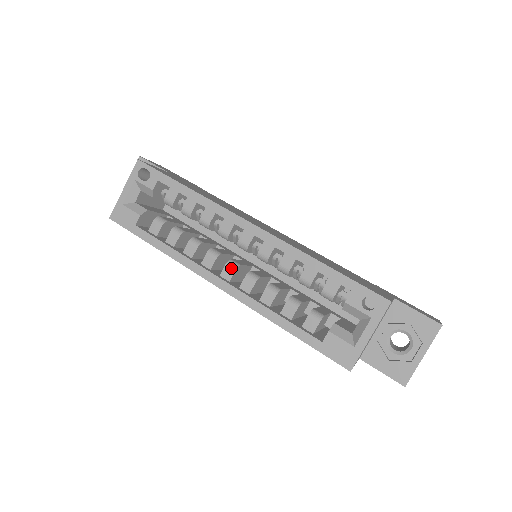
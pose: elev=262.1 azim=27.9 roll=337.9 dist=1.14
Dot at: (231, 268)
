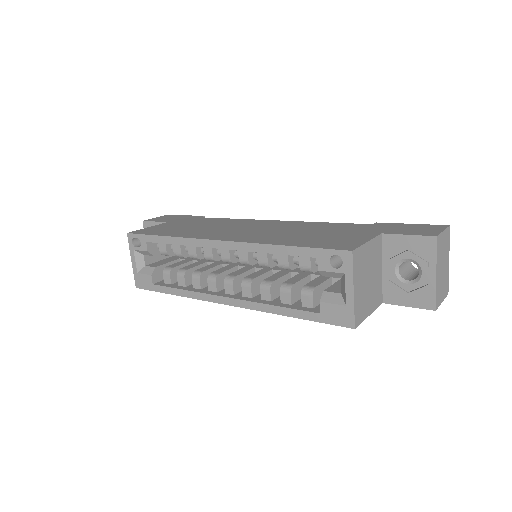
Dot at: (229, 283)
